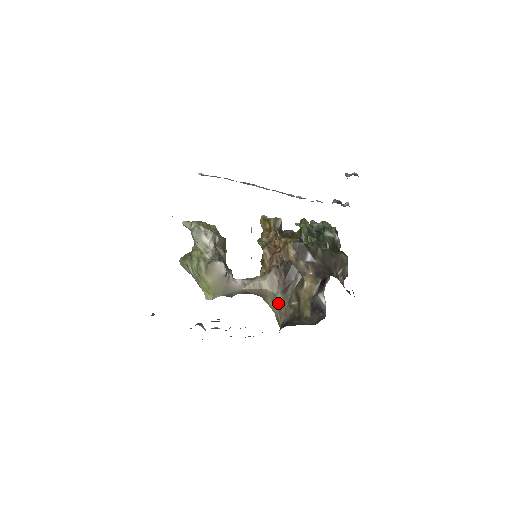
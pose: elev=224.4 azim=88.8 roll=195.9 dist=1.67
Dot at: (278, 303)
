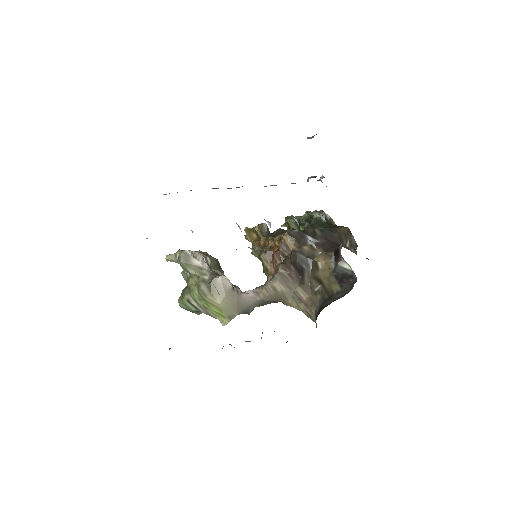
Dot at: (301, 298)
